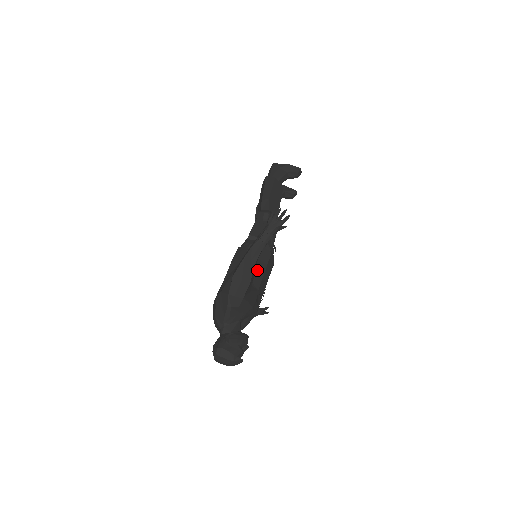
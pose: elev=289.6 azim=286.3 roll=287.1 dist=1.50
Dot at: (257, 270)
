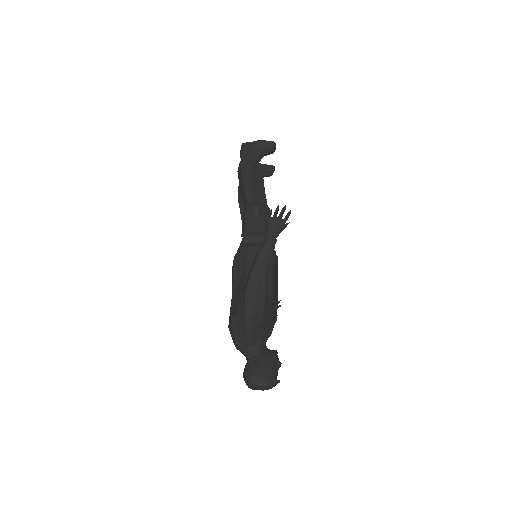
Dot at: occluded
